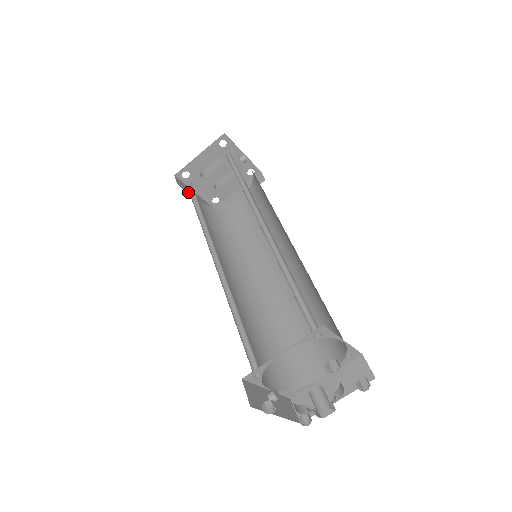
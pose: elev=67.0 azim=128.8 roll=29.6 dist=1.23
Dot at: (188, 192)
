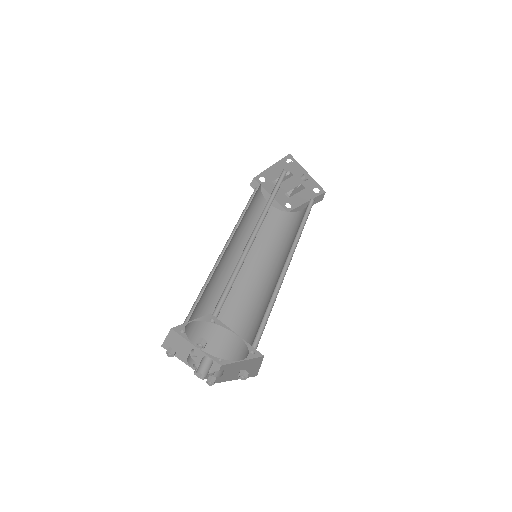
Dot at: occluded
